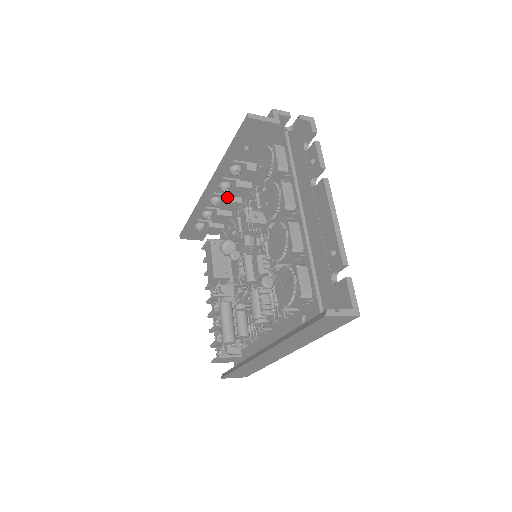
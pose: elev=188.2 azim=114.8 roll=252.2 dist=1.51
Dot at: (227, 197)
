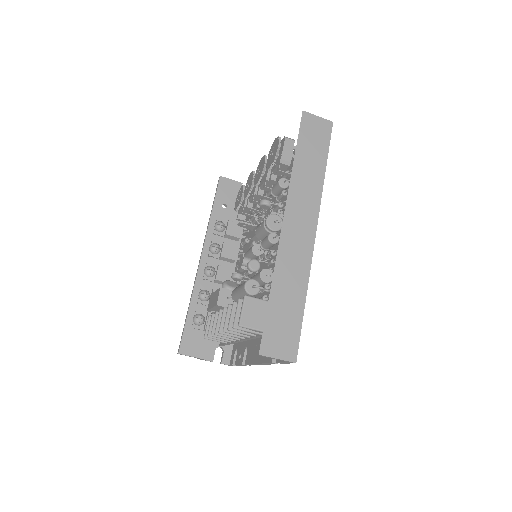
Dot at: (219, 266)
